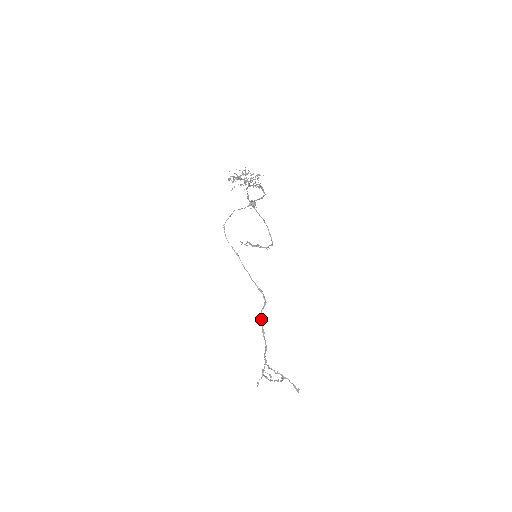
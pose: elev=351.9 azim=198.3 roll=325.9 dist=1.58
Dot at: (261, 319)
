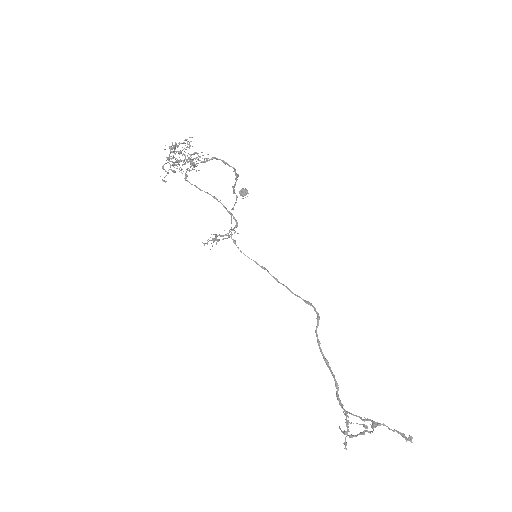
Dot at: (318, 343)
